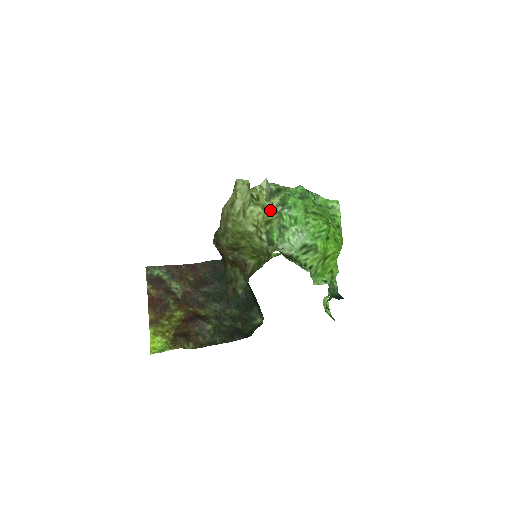
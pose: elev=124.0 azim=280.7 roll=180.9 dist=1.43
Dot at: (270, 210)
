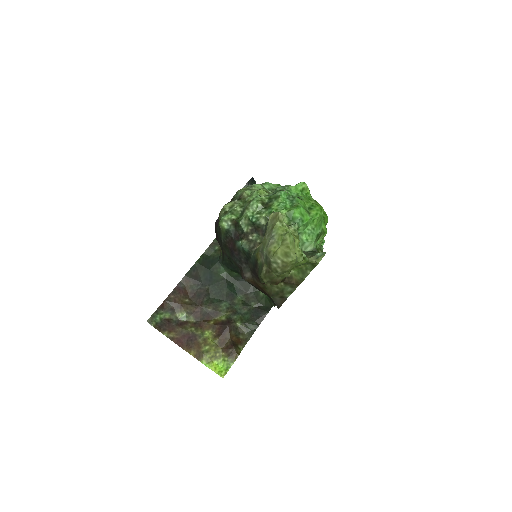
Dot at: (296, 233)
